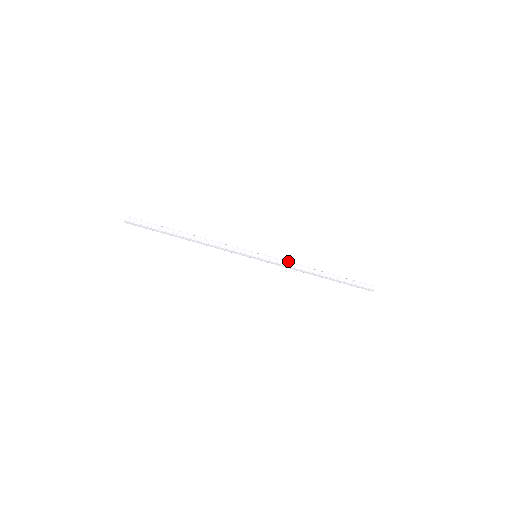
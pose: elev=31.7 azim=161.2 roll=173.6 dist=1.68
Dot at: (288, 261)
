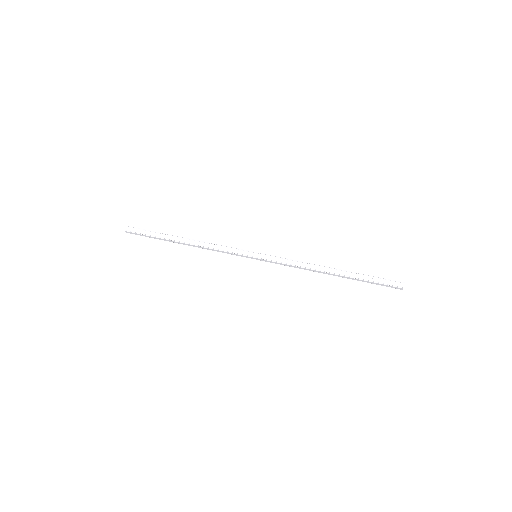
Dot at: (292, 259)
